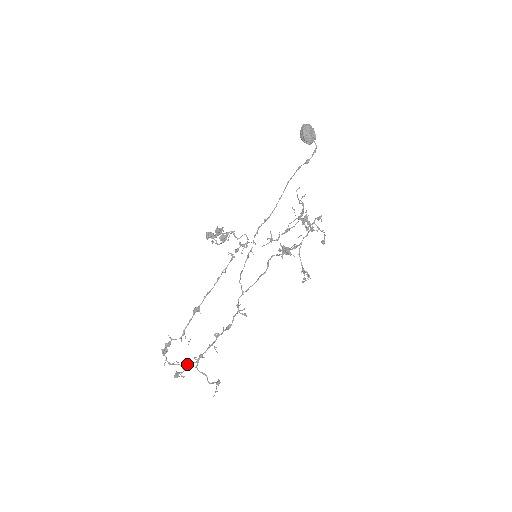
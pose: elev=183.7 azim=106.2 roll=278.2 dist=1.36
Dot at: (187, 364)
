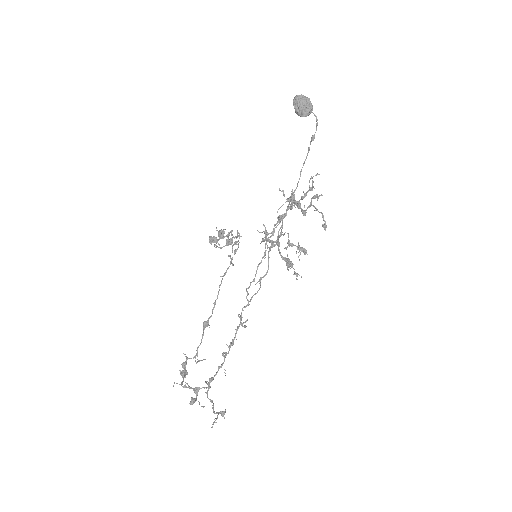
Dot at: (199, 388)
